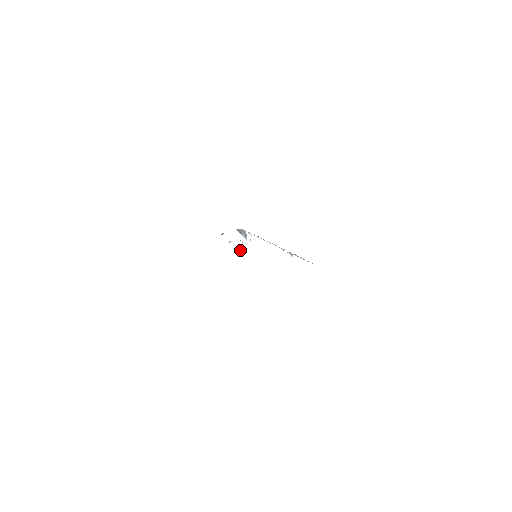
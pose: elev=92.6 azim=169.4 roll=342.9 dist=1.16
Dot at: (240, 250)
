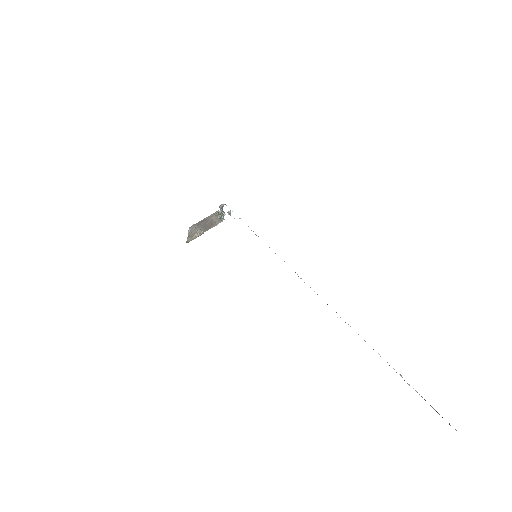
Dot at: (217, 214)
